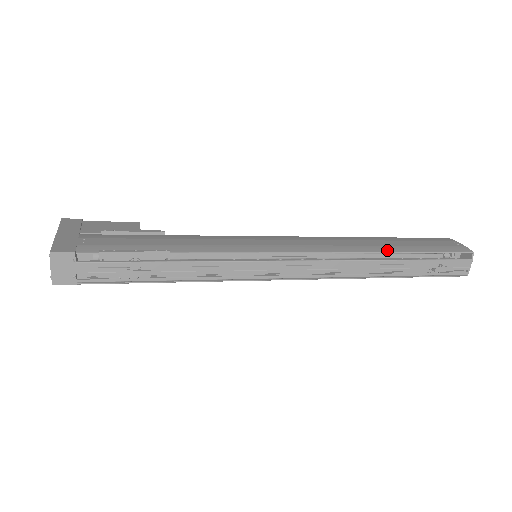
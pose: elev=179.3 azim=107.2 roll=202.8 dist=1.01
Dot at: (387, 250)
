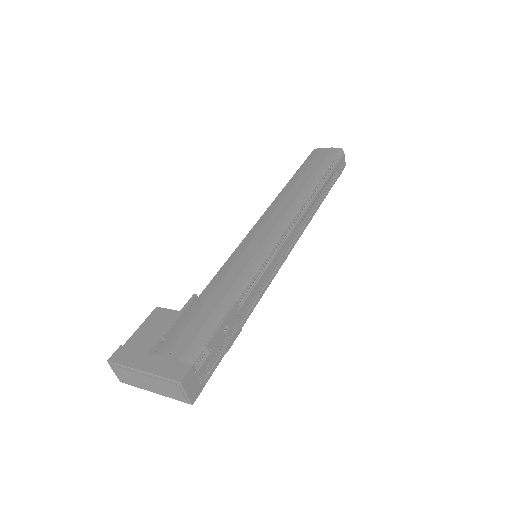
Dot at: (313, 185)
